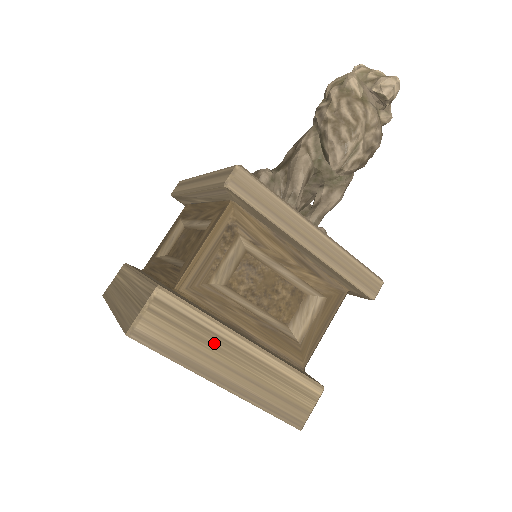
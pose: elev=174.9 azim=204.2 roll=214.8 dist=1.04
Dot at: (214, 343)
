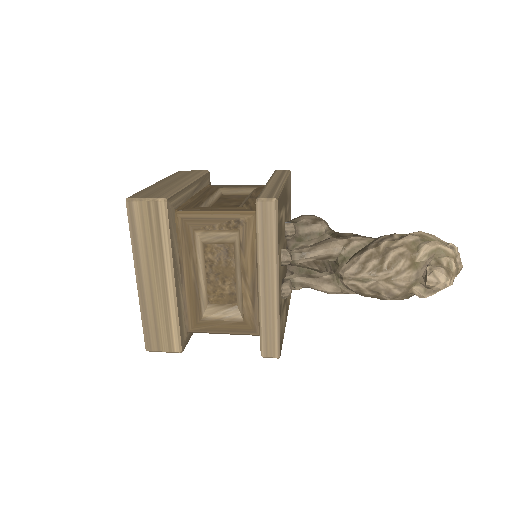
Dot at: (157, 257)
